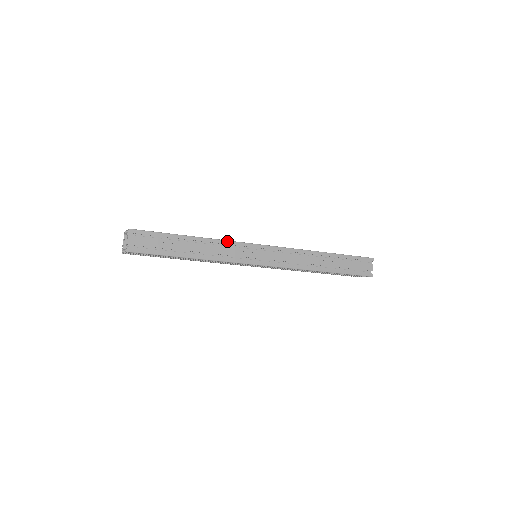
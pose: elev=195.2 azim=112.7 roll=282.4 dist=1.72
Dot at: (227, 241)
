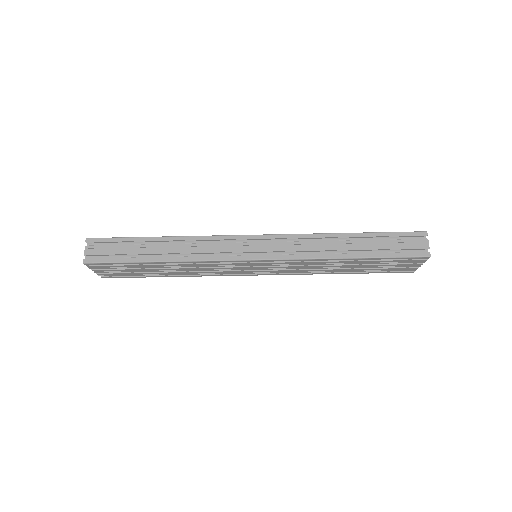
Dot at: (204, 236)
